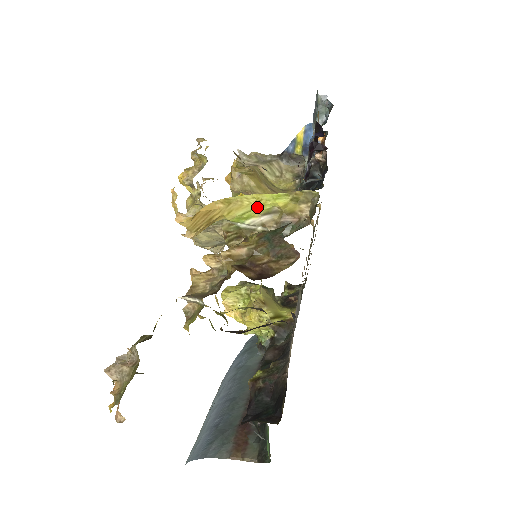
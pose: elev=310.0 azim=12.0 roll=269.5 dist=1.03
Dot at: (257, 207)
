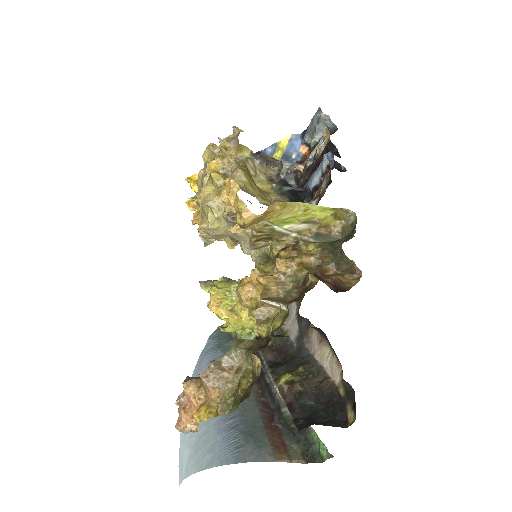
Dot at: (301, 215)
